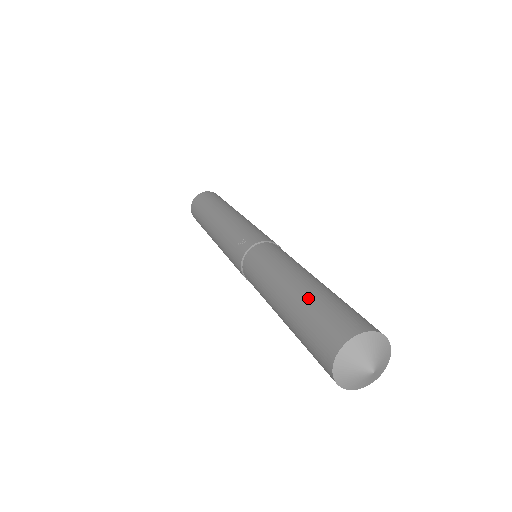
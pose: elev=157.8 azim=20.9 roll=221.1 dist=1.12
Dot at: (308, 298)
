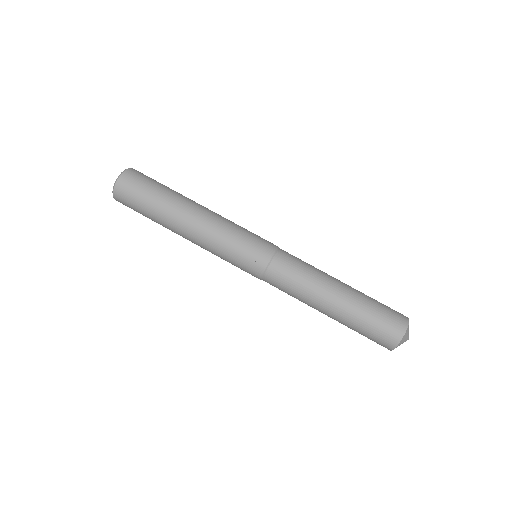
Dot at: (358, 311)
